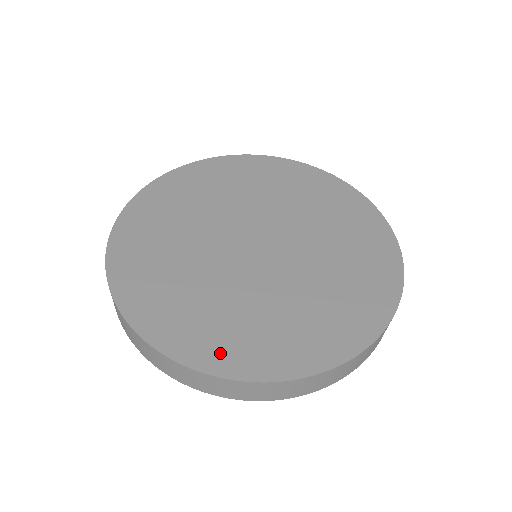
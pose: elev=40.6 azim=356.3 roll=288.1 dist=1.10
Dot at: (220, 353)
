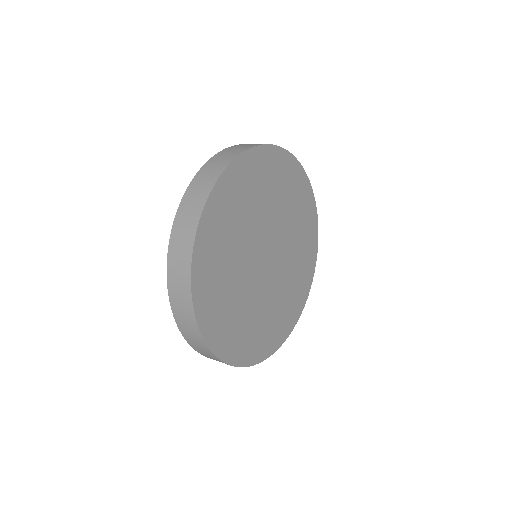
Dot at: (252, 351)
